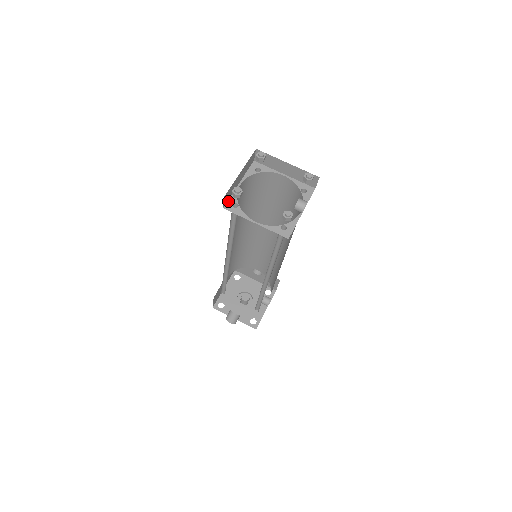
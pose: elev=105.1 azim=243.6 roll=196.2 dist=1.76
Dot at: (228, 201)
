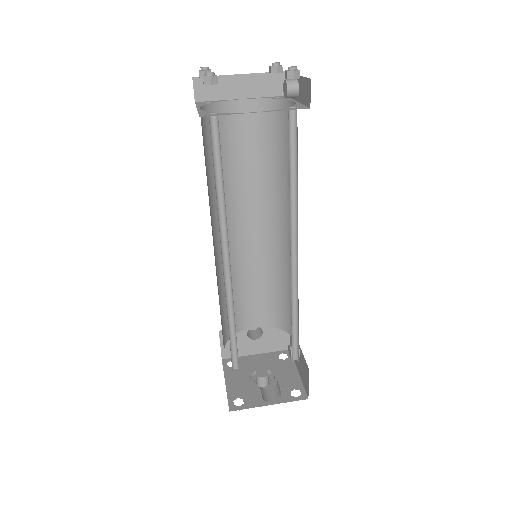
Dot at: (199, 114)
